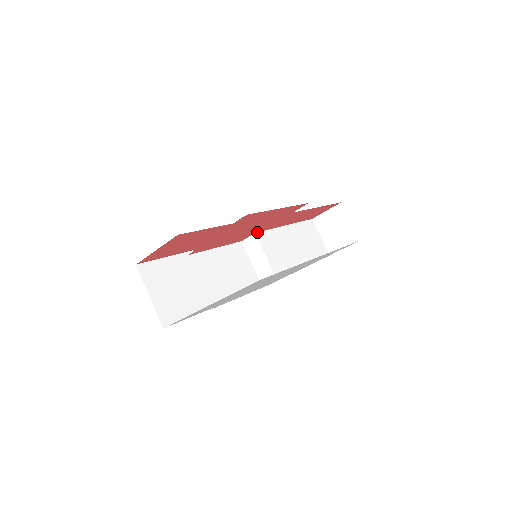
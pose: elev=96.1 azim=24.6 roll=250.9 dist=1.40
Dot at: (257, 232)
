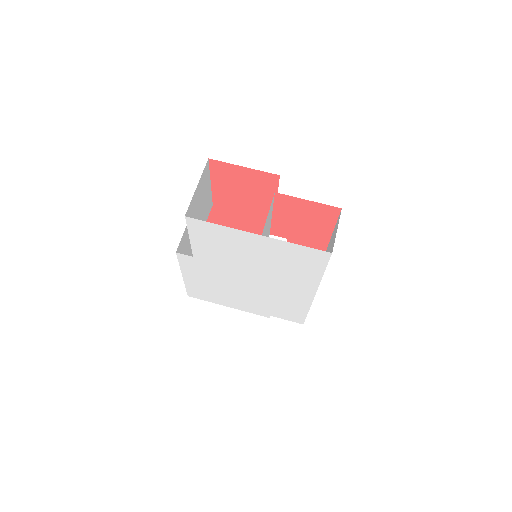
Dot at: (287, 240)
